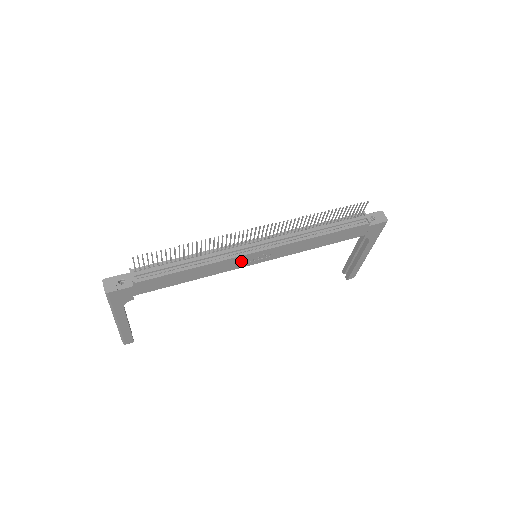
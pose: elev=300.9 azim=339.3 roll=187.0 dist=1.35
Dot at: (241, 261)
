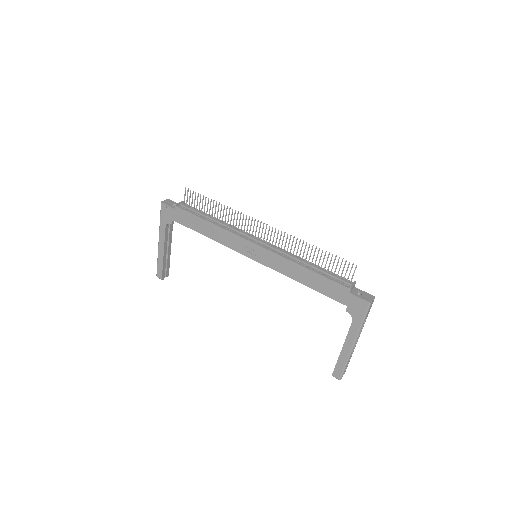
Dot at: (240, 244)
